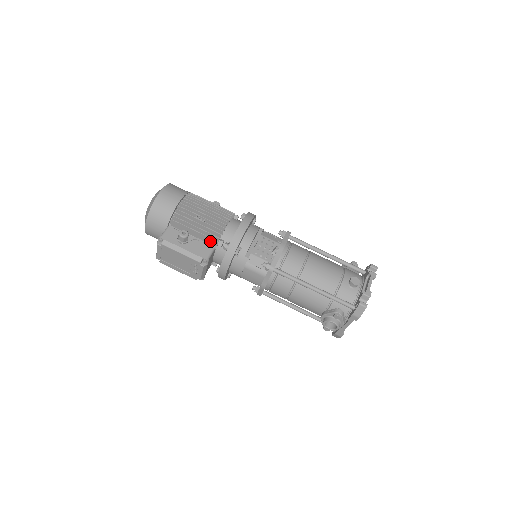
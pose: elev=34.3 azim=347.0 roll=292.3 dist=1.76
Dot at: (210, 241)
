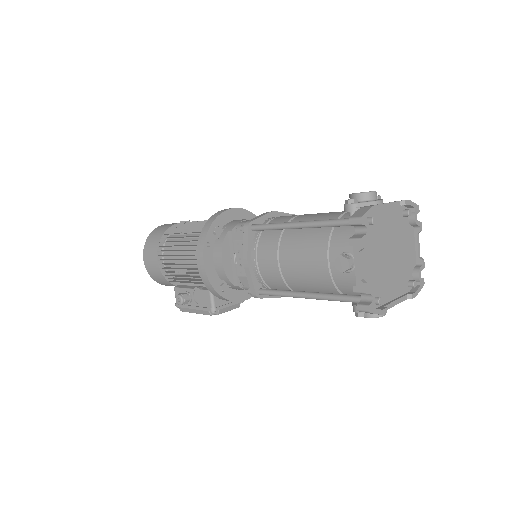
Dot at: occluded
